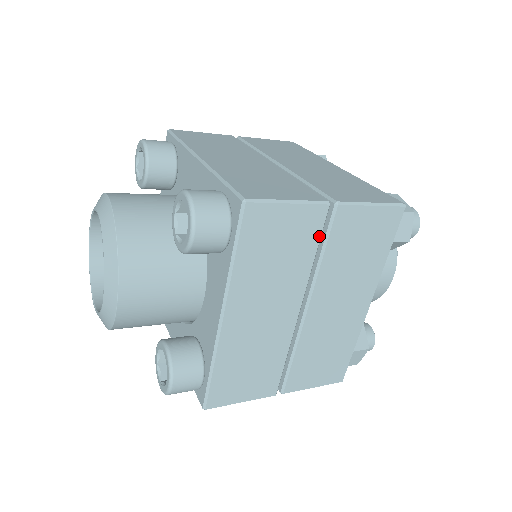
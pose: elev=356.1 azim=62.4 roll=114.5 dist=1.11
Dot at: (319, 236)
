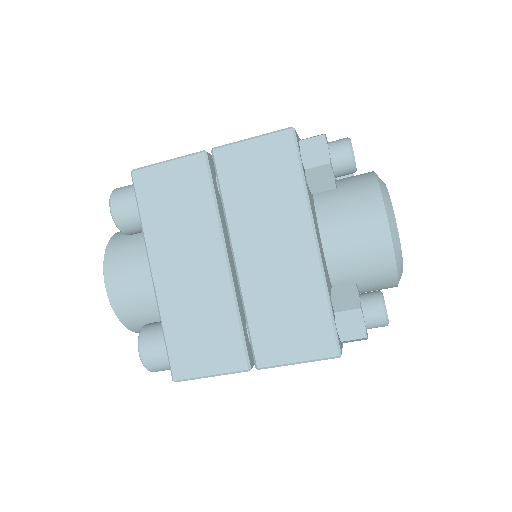
Dot at: (209, 182)
